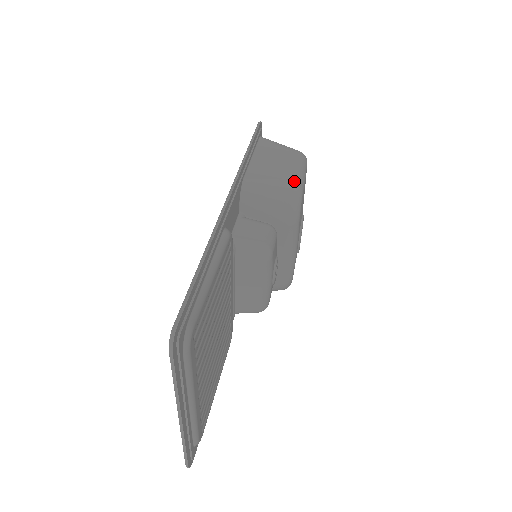
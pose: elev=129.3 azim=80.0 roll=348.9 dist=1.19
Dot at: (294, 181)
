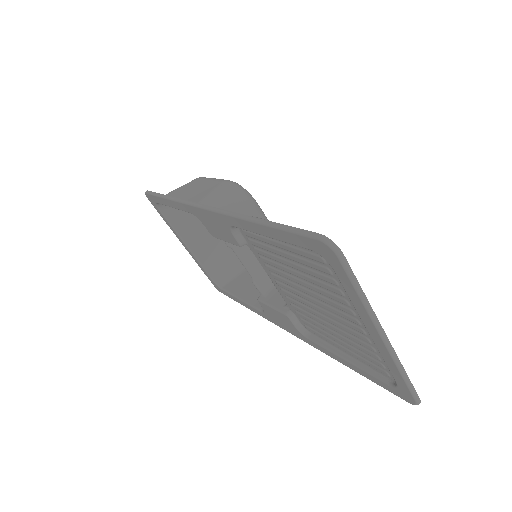
Dot at: (223, 181)
